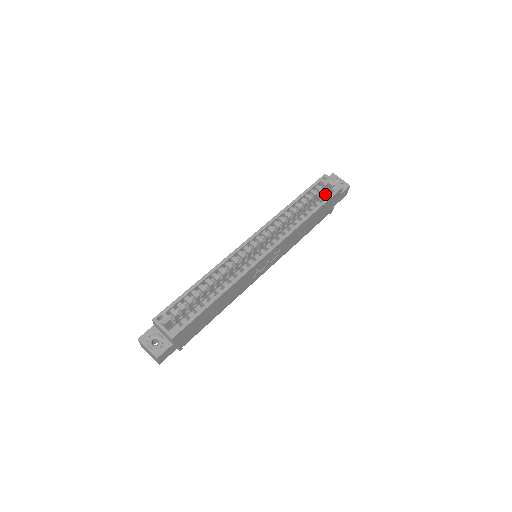
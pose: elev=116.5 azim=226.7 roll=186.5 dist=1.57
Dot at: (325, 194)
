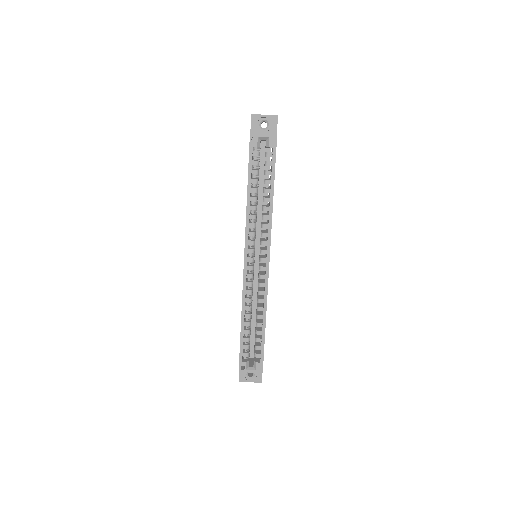
Dot at: occluded
